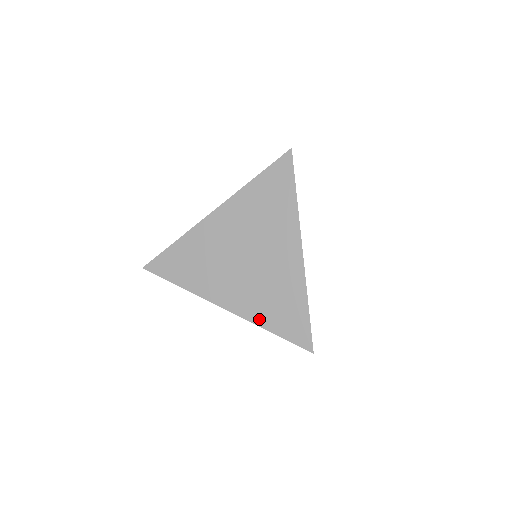
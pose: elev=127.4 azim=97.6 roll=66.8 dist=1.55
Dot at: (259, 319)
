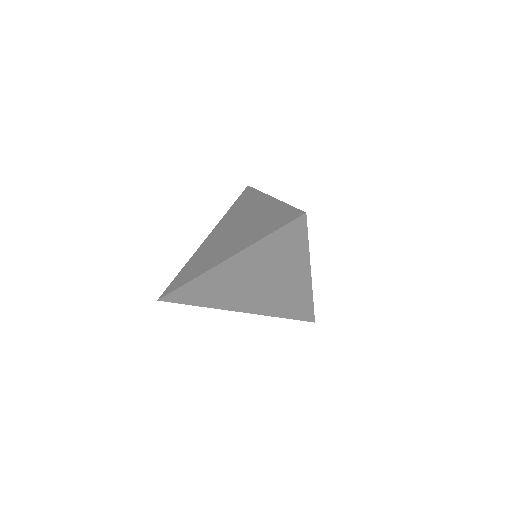
Dot at: (272, 313)
